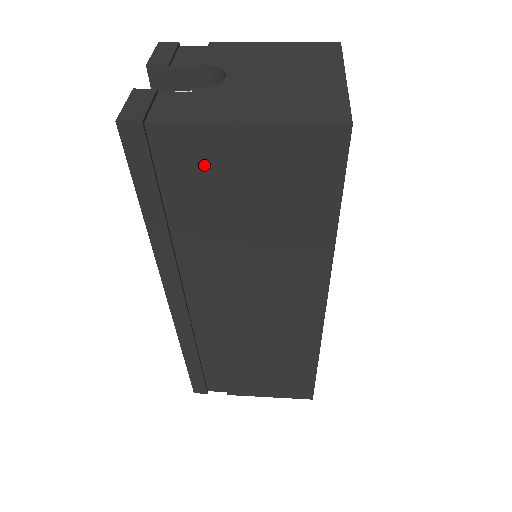
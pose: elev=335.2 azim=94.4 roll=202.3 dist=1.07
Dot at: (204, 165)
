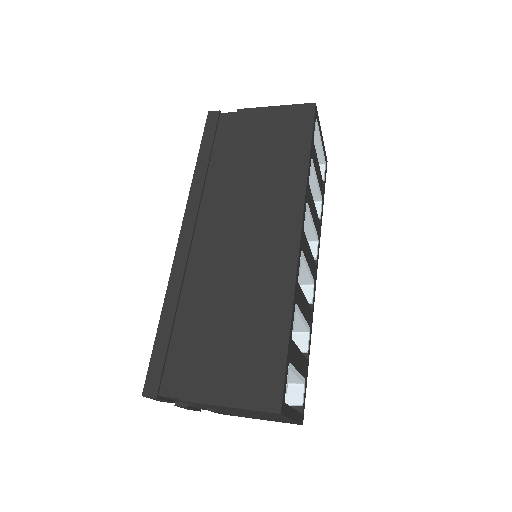
Dot at: (241, 128)
